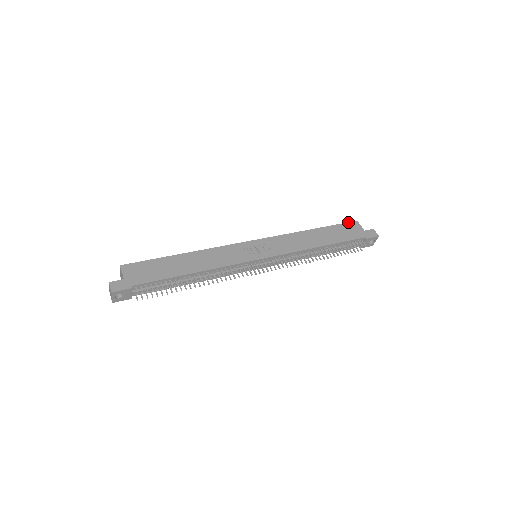
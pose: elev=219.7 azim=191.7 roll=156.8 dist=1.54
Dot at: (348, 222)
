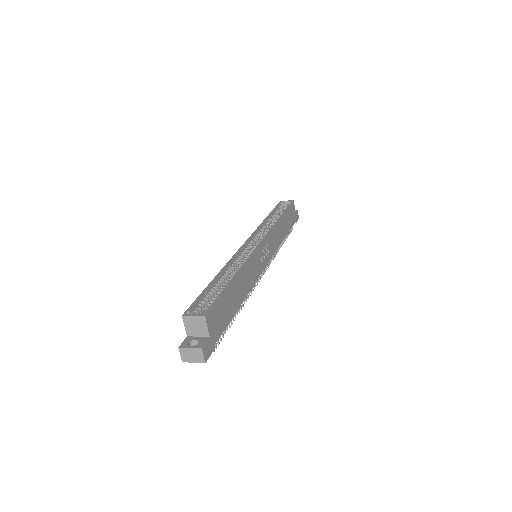
Dot at: (292, 203)
